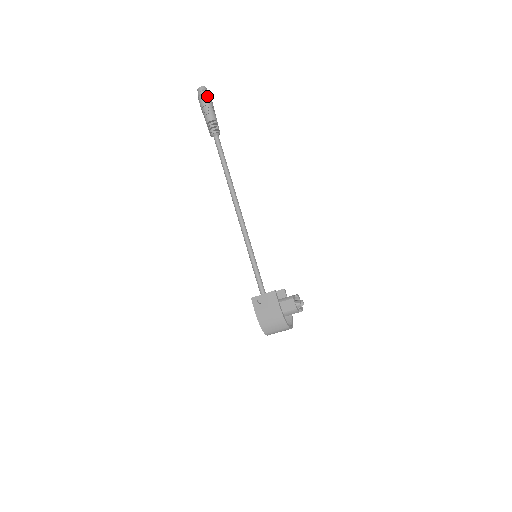
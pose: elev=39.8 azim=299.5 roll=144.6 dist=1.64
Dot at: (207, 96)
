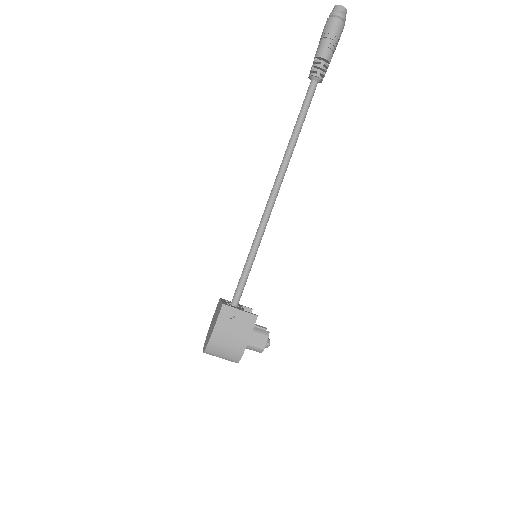
Dot at: (343, 26)
